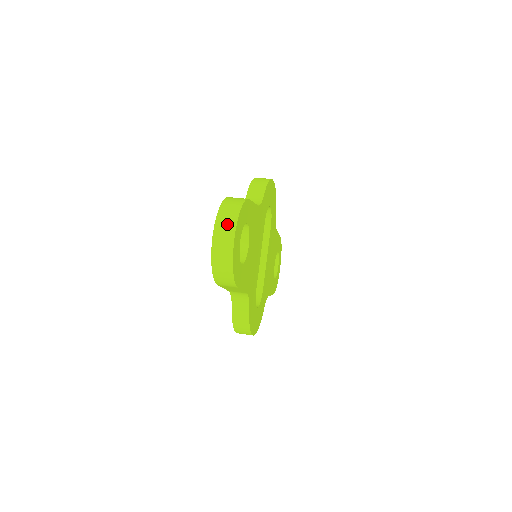
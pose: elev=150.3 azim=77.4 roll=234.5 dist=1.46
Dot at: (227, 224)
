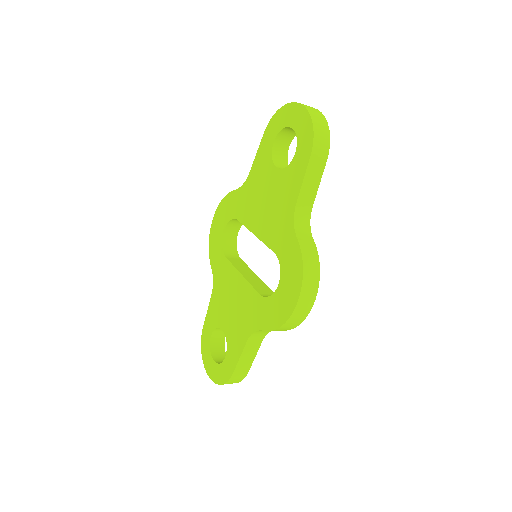
Dot at: occluded
